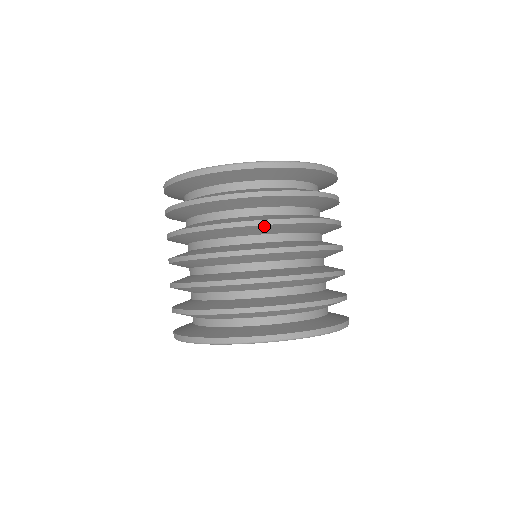
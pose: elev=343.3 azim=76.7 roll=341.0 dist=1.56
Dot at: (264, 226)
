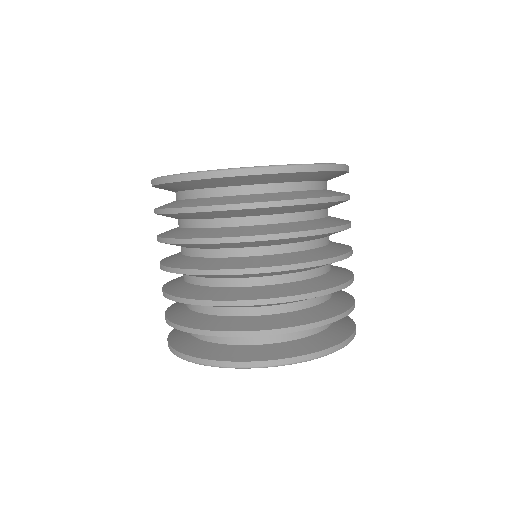
Dot at: (197, 244)
